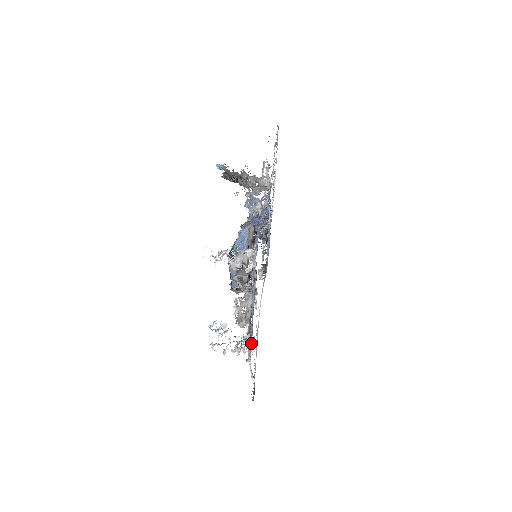
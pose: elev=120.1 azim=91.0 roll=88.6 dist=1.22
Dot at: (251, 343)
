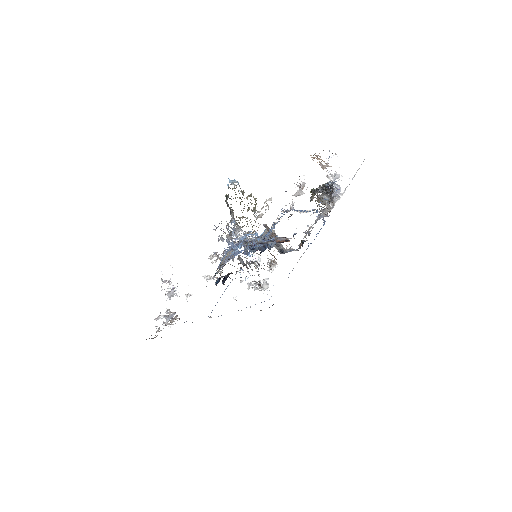
Dot at: occluded
